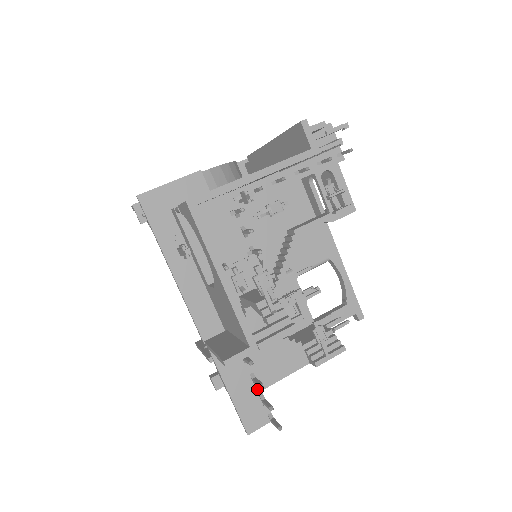
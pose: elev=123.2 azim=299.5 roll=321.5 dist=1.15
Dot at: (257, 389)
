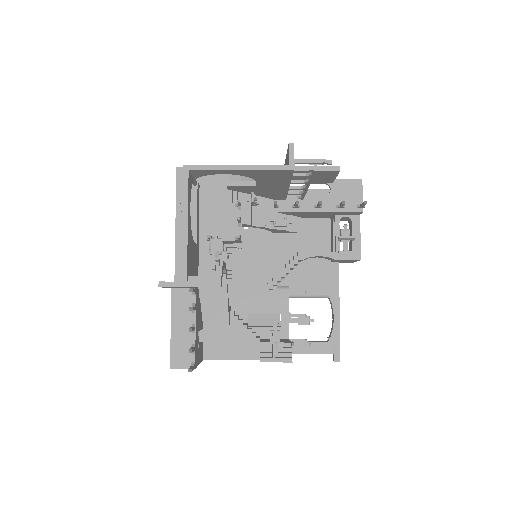
Dot at: (193, 338)
